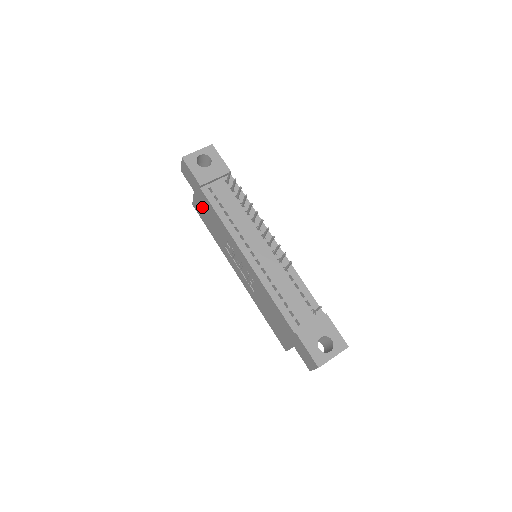
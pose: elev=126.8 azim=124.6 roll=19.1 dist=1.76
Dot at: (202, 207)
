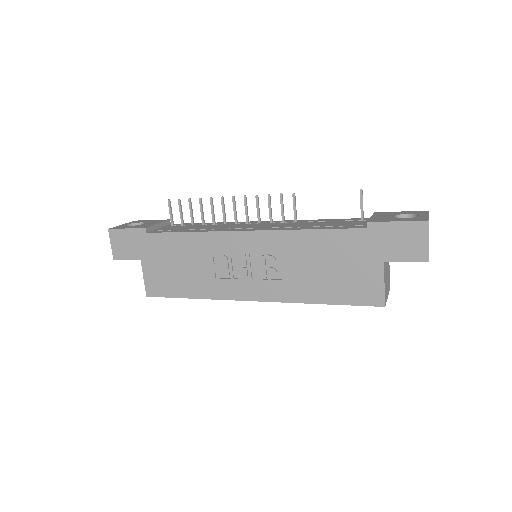
Dot at: (160, 267)
